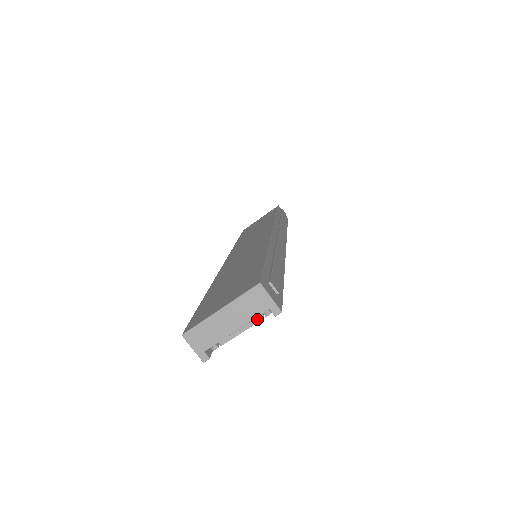
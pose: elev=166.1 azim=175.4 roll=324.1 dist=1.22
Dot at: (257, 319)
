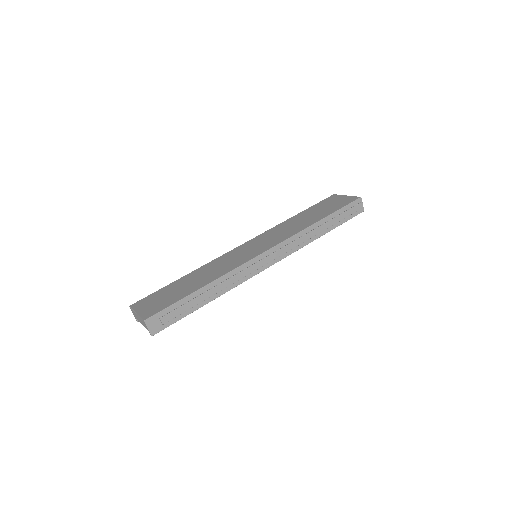
Dot at: occluded
